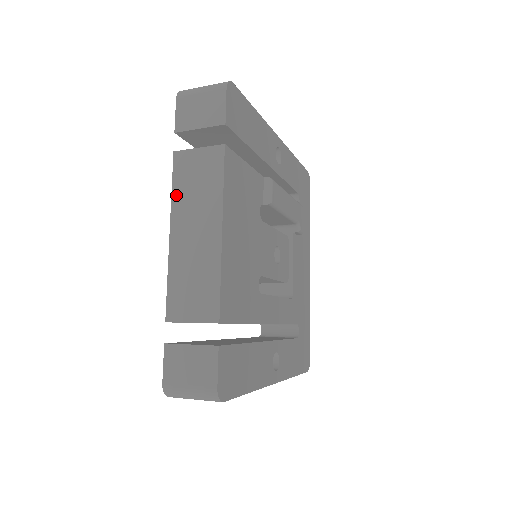
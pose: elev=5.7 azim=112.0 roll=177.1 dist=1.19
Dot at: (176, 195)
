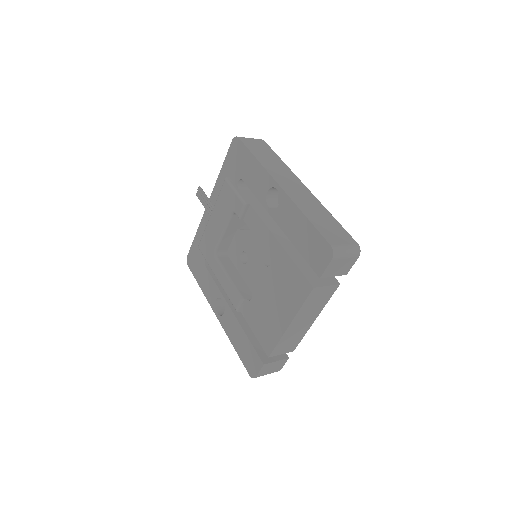
Dot at: (303, 308)
